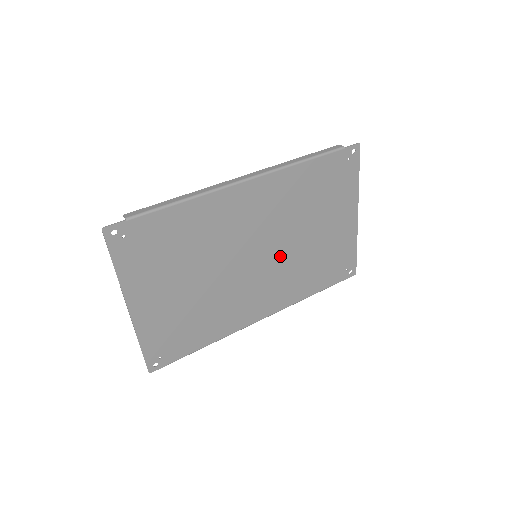
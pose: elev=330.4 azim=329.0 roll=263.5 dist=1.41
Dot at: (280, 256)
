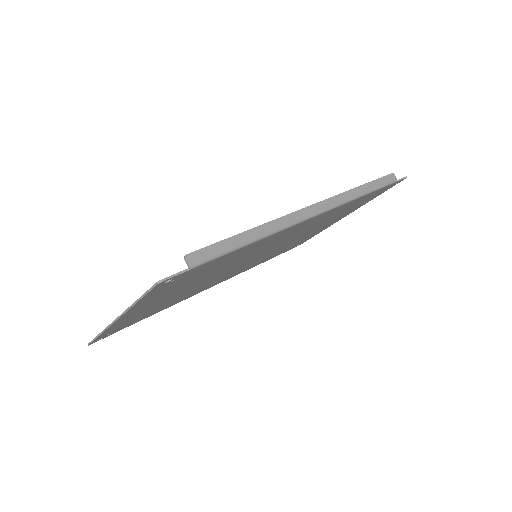
Dot at: (271, 251)
